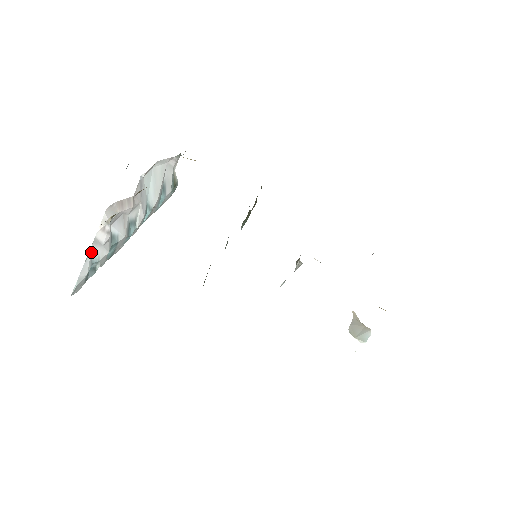
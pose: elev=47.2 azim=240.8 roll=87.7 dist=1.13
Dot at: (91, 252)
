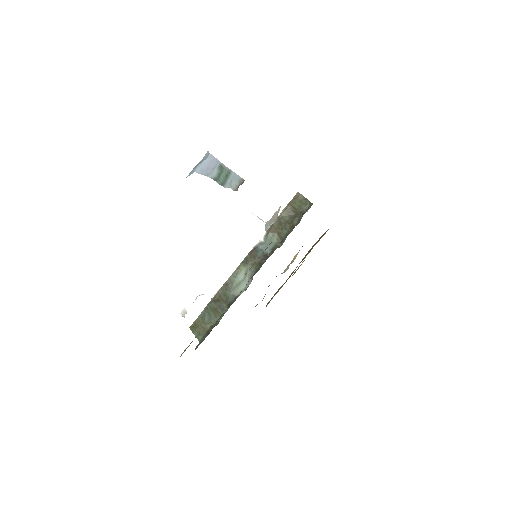
Dot at: occluded
